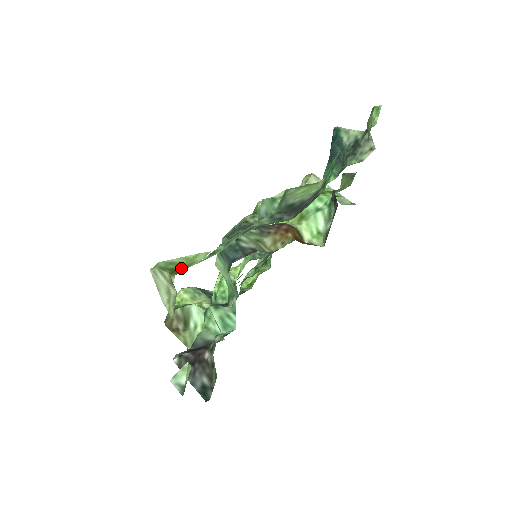
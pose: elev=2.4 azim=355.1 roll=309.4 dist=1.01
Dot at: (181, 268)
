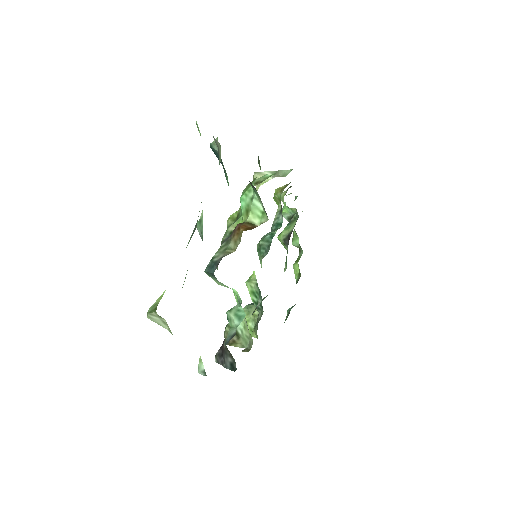
Dot at: occluded
